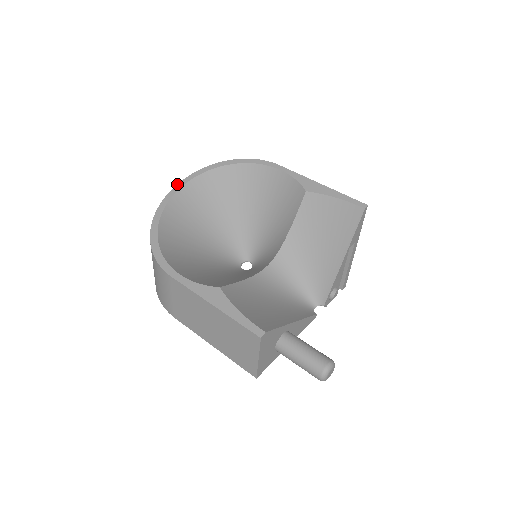
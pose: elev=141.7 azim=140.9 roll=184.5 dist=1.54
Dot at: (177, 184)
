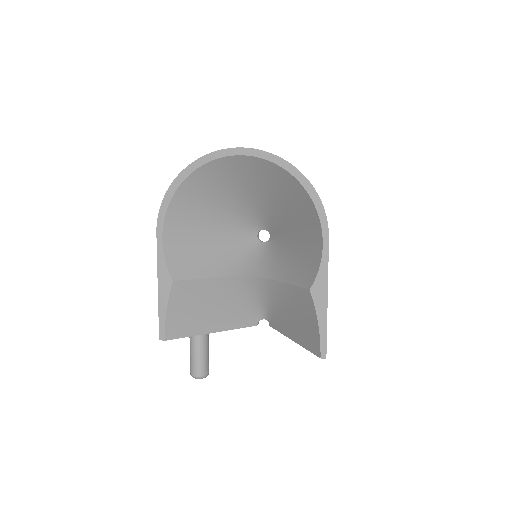
Dot at: (241, 147)
